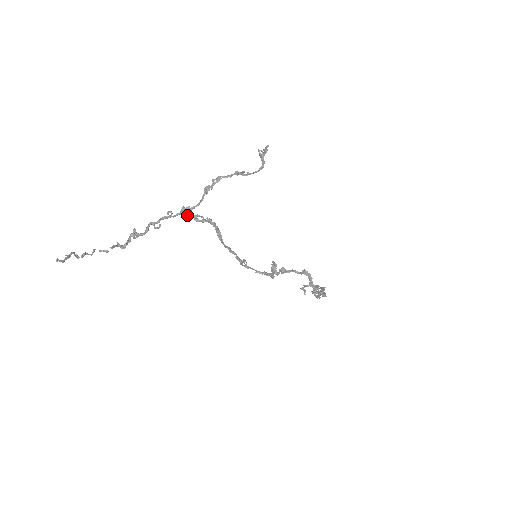
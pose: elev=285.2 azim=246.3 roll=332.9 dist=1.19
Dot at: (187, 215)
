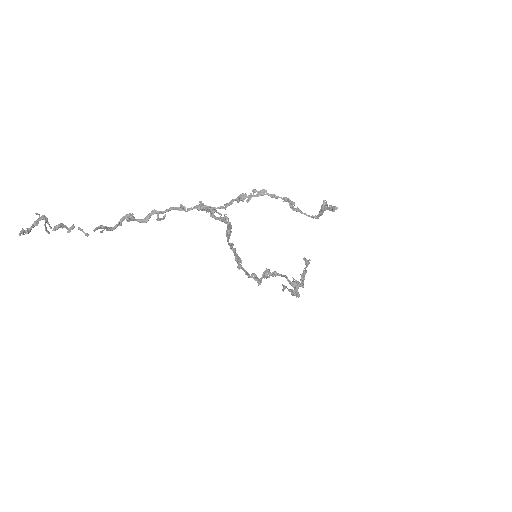
Dot at: (203, 209)
